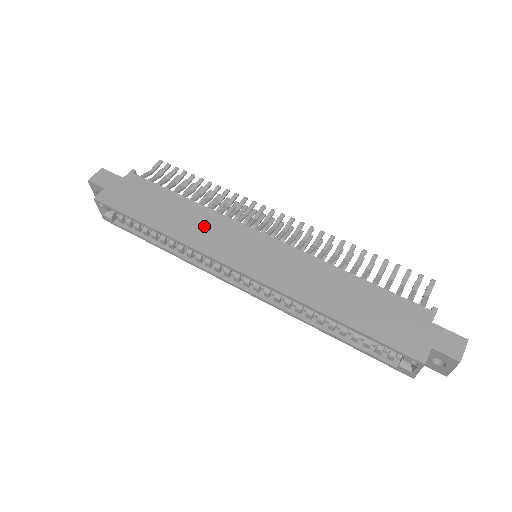
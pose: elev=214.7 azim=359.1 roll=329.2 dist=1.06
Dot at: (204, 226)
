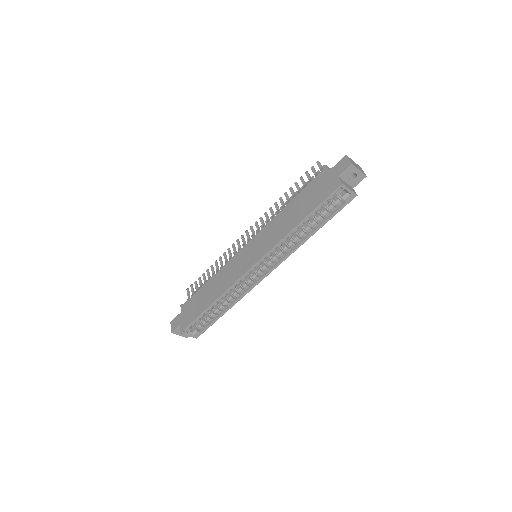
Dot at: (225, 276)
